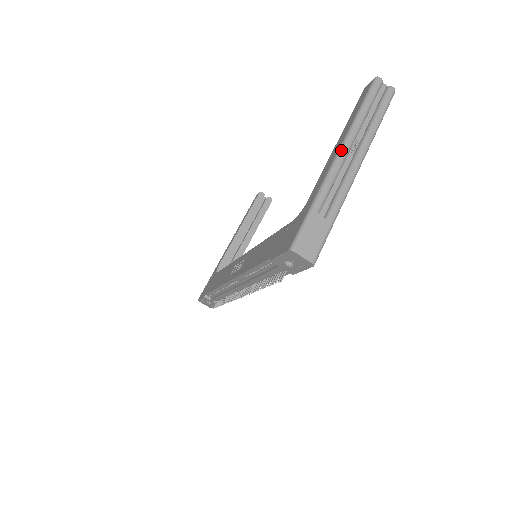
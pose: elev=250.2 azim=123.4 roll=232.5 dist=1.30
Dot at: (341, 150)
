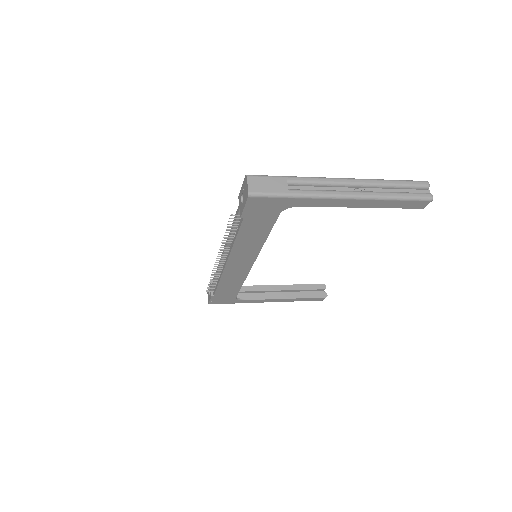
Dot at: (347, 178)
